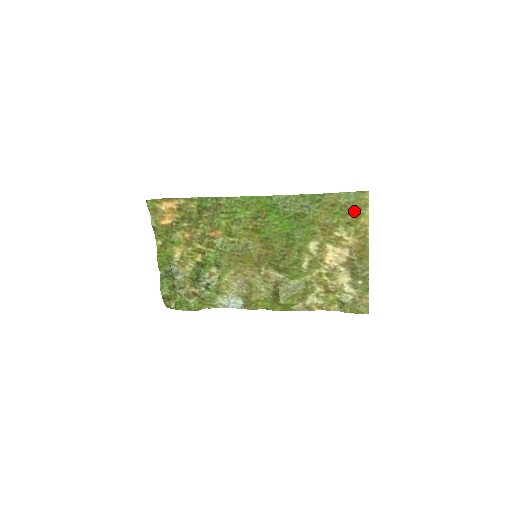
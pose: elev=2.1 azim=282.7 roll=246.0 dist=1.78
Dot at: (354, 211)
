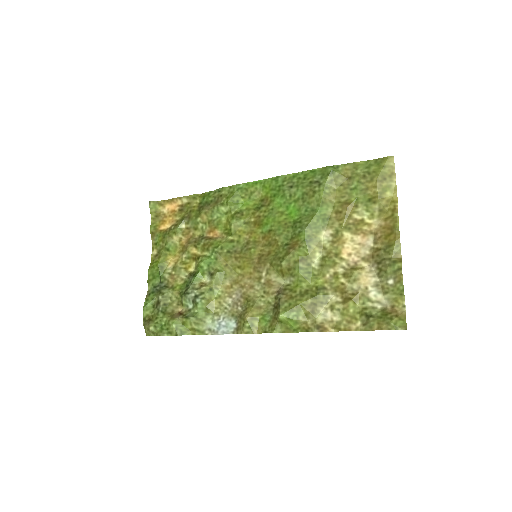
Dot at: (376, 182)
